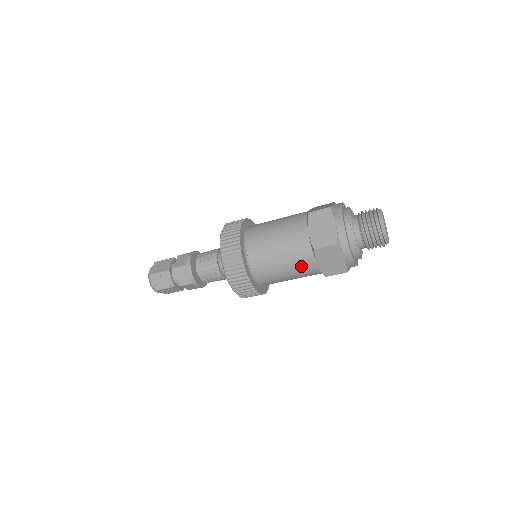
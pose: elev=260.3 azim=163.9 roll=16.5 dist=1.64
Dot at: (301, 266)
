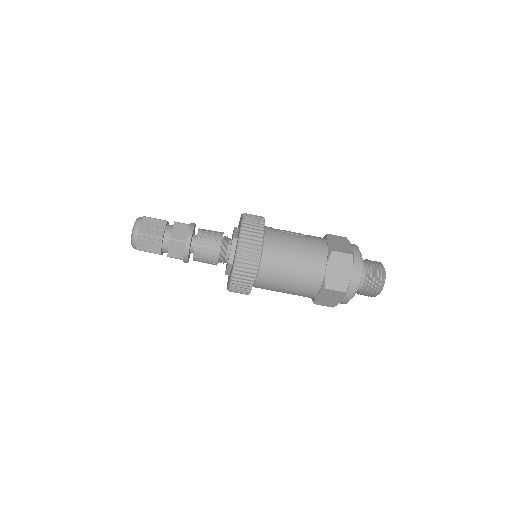
Dot at: (302, 292)
